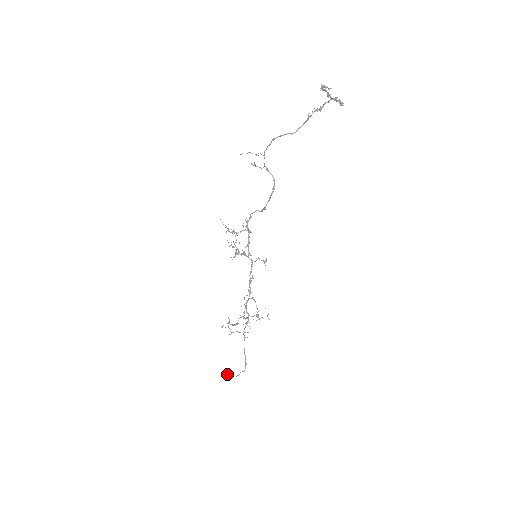
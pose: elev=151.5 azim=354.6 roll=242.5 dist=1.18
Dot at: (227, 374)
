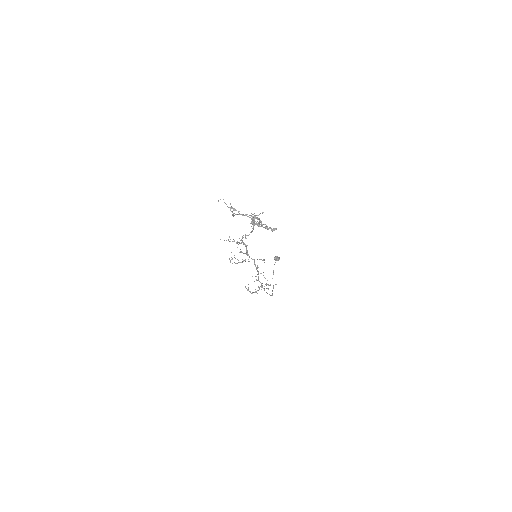
Dot at: (276, 260)
